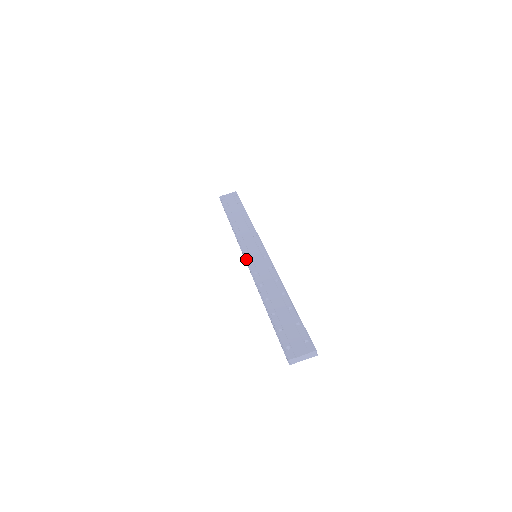
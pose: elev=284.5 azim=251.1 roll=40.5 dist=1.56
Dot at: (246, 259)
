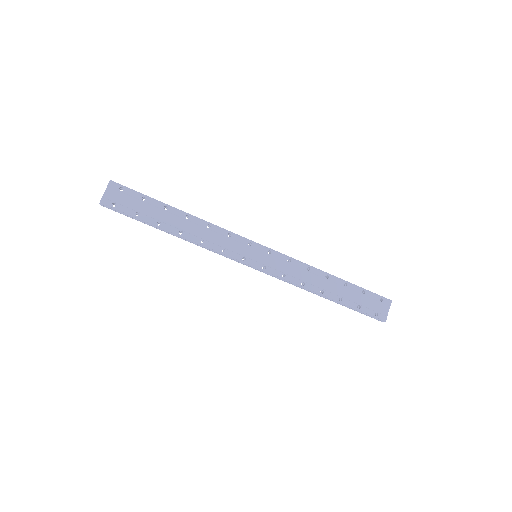
Dot at: (257, 268)
